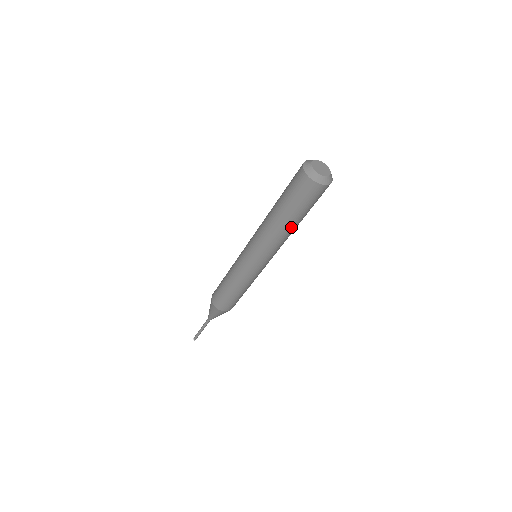
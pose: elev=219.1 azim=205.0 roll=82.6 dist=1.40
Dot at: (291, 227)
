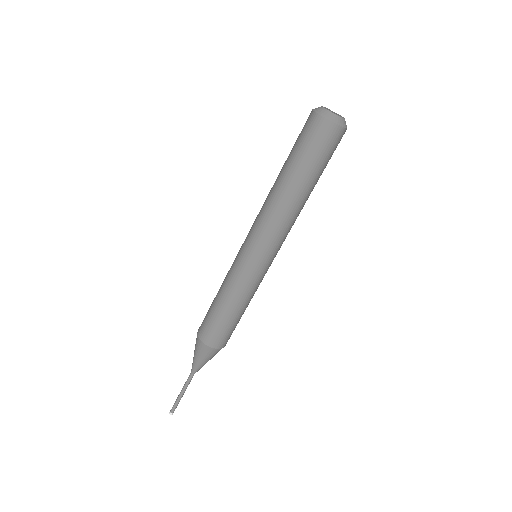
Dot at: (289, 189)
